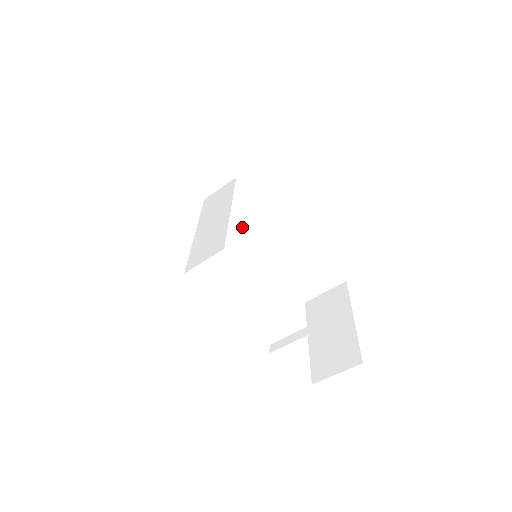
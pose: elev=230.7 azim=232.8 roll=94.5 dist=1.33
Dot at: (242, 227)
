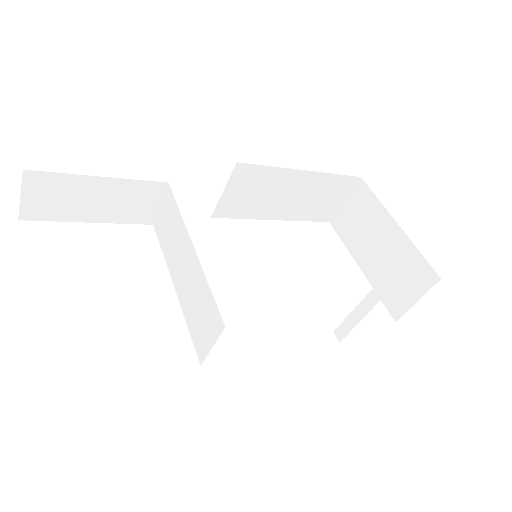
Dot at: (214, 213)
